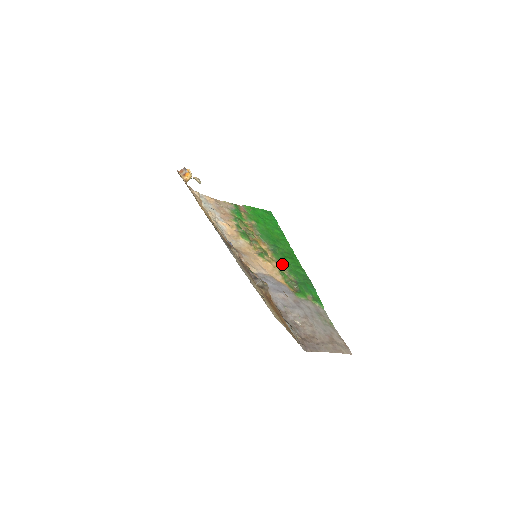
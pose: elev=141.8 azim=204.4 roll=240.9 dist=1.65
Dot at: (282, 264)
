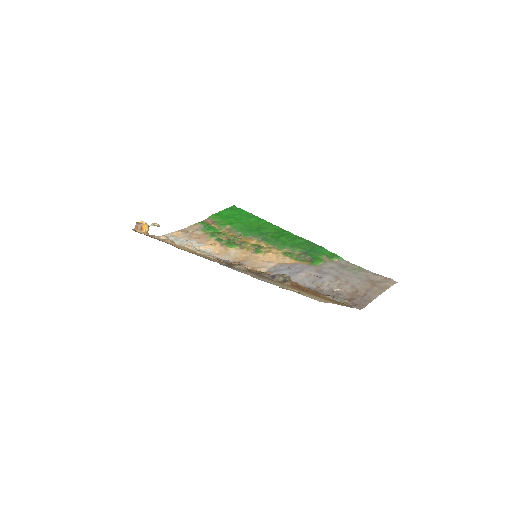
Dot at: (280, 246)
